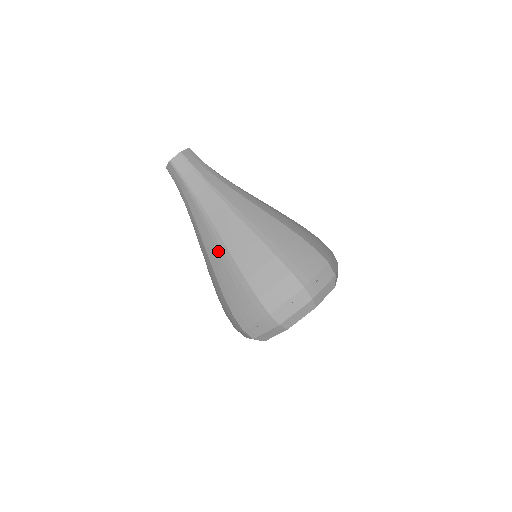
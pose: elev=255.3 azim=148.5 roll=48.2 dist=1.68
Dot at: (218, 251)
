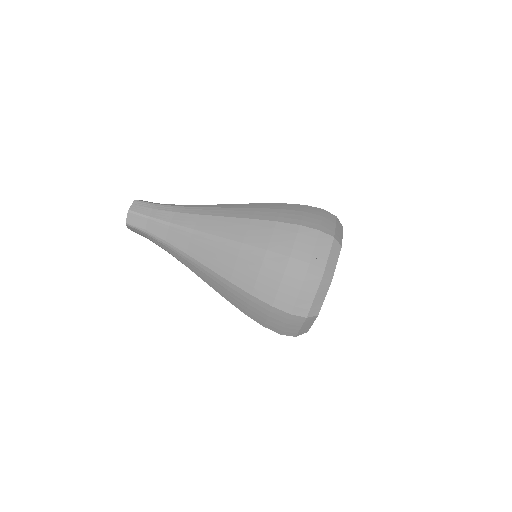
Dot at: (214, 280)
